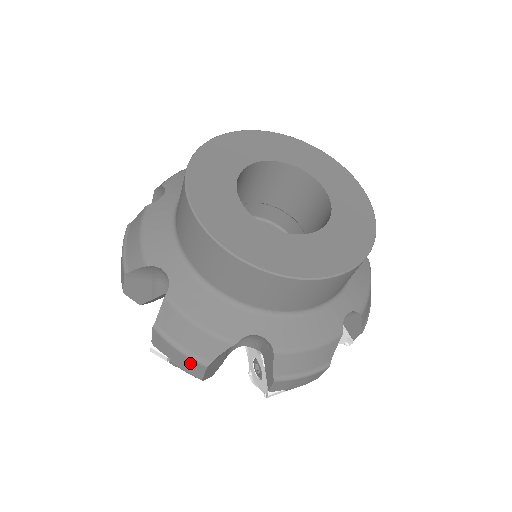
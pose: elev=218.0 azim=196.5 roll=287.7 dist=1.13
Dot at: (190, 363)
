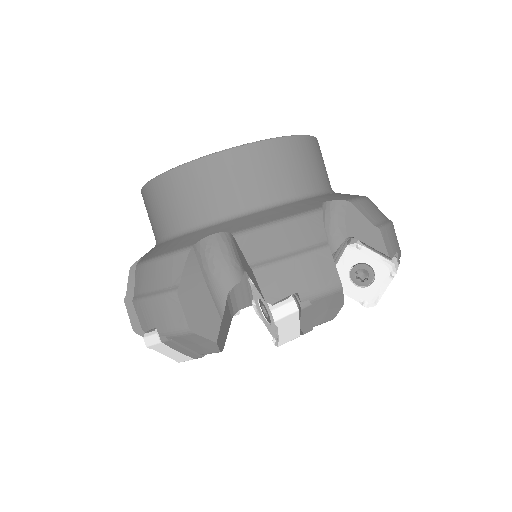
Dot at: (315, 263)
